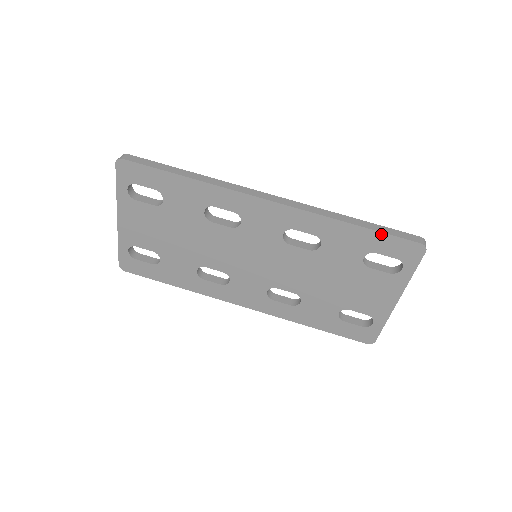
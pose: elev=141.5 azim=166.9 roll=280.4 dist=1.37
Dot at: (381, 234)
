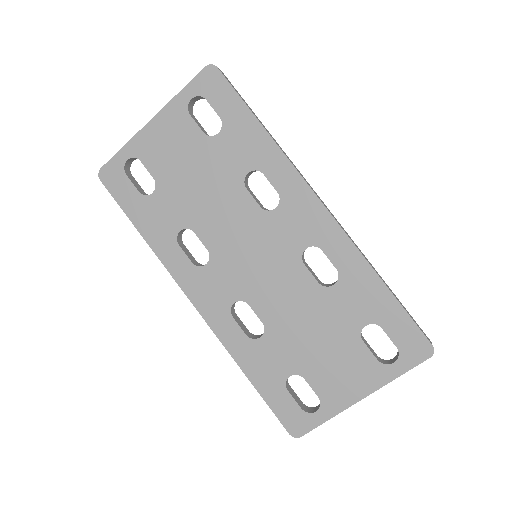
Dot at: (402, 310)
